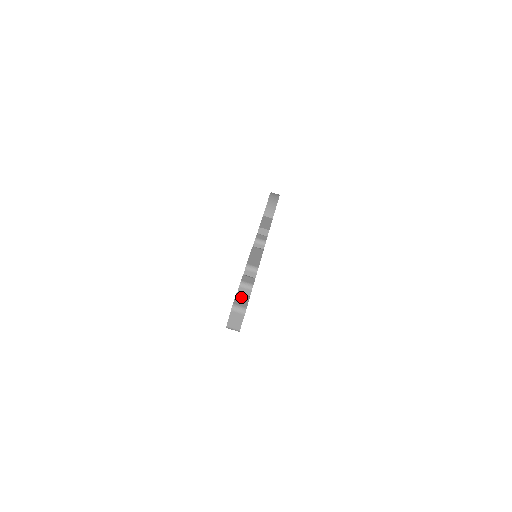
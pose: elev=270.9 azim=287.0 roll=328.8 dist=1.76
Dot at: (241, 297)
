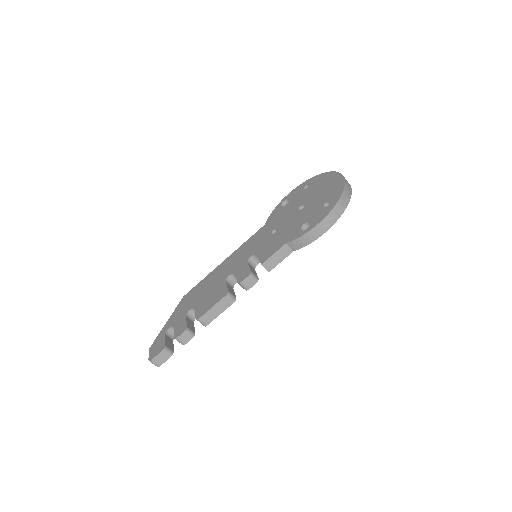
Dot at: (163, 356)
